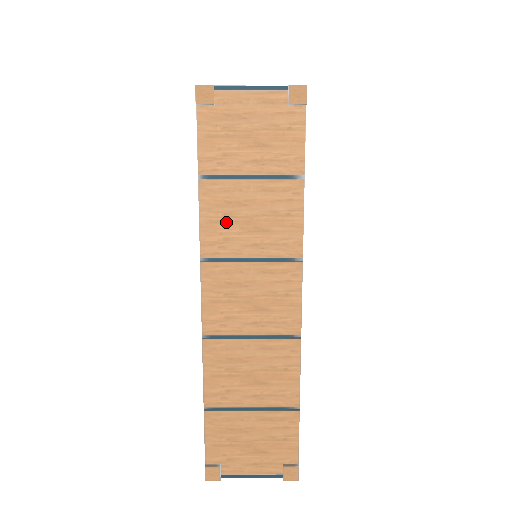
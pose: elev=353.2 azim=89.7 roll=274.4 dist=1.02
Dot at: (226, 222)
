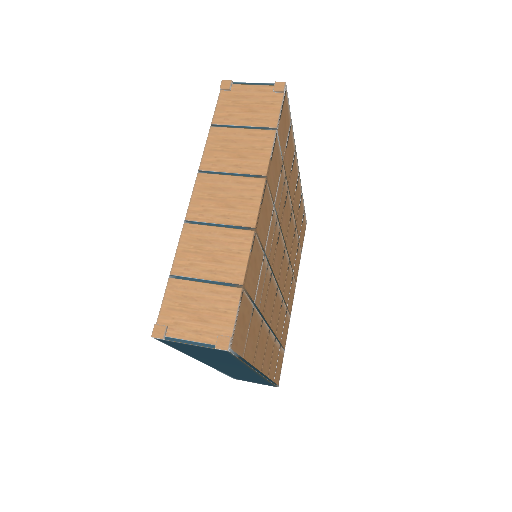
Dot at: (221, 151)
